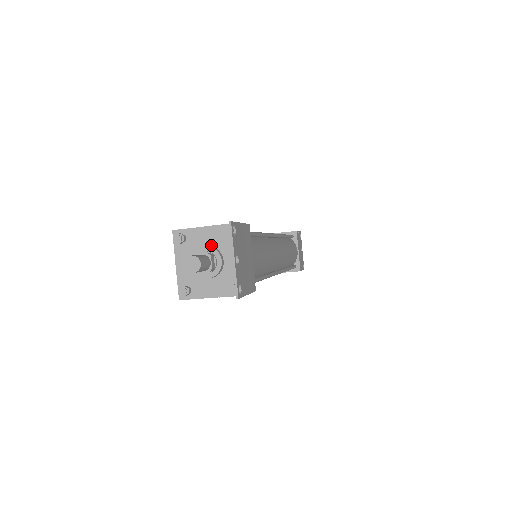
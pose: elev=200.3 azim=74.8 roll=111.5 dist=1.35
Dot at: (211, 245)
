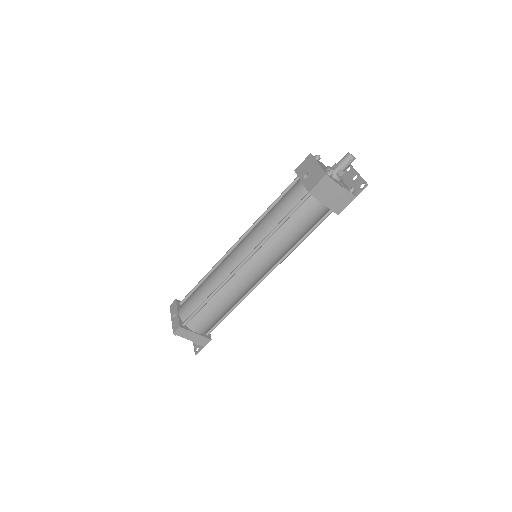
Dot at: occluded
